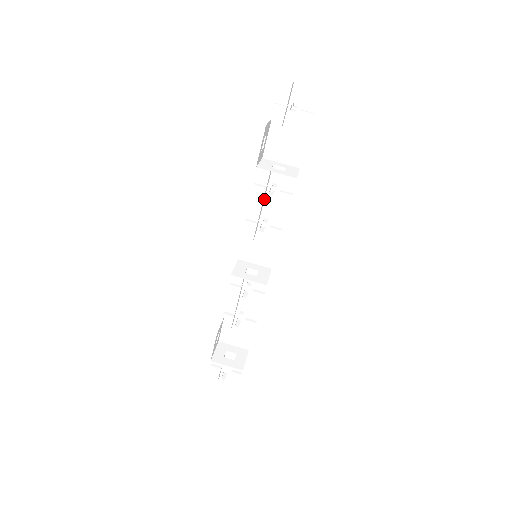
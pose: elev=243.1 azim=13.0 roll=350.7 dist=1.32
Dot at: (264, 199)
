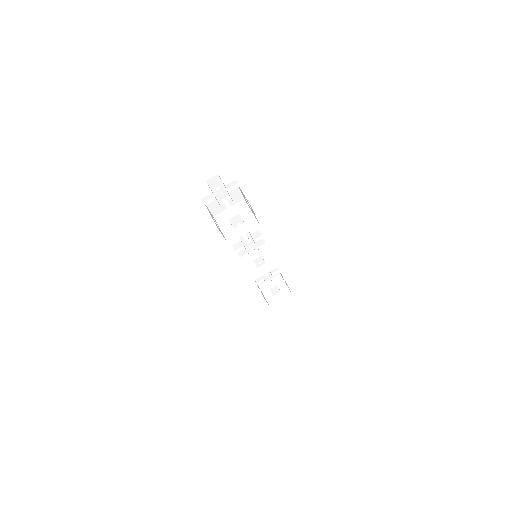
Dot at: occluded
